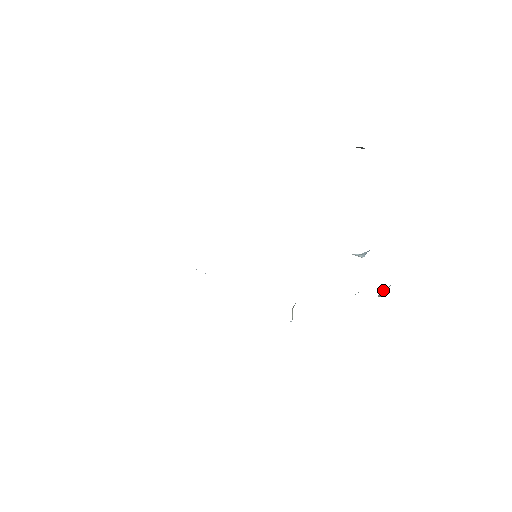
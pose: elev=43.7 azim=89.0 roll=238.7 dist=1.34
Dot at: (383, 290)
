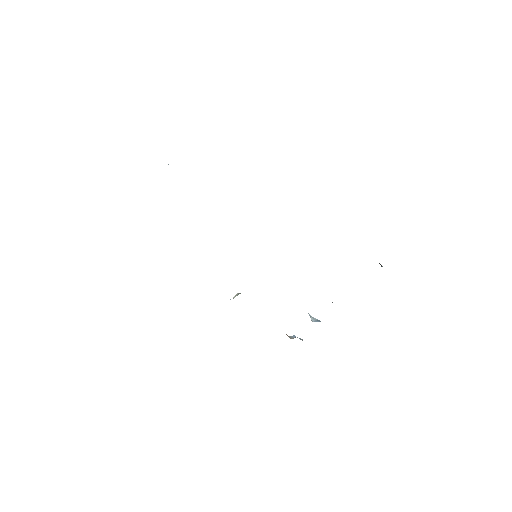
Dot at: (295, 336)
